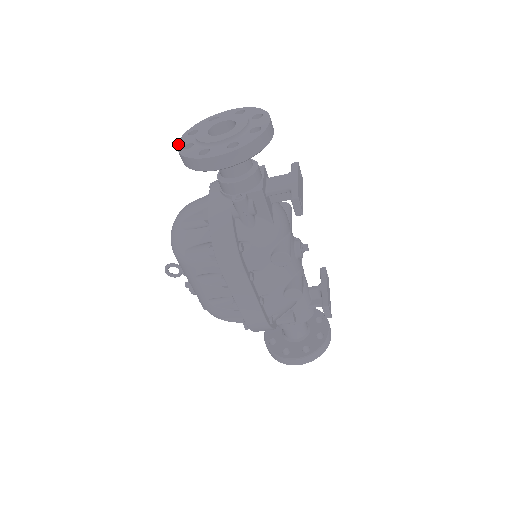
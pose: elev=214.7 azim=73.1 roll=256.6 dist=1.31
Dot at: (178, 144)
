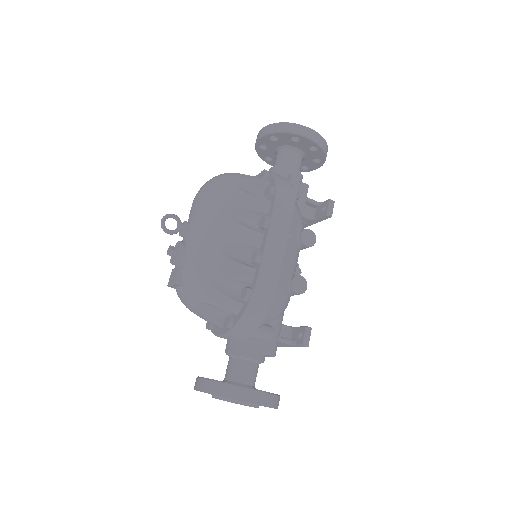
Dot at: (264, 127)
